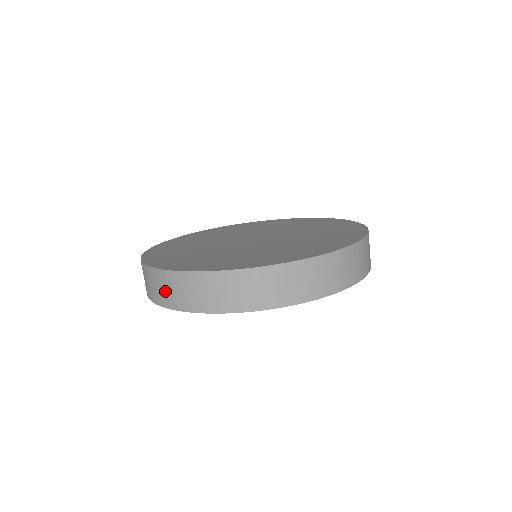
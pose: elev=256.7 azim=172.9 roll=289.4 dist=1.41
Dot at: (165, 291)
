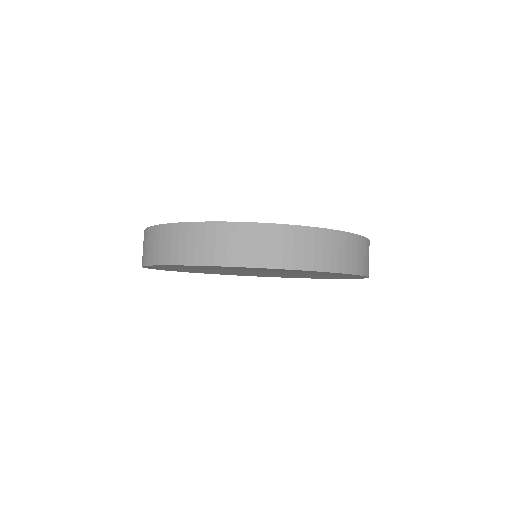
Dot at: occluded
